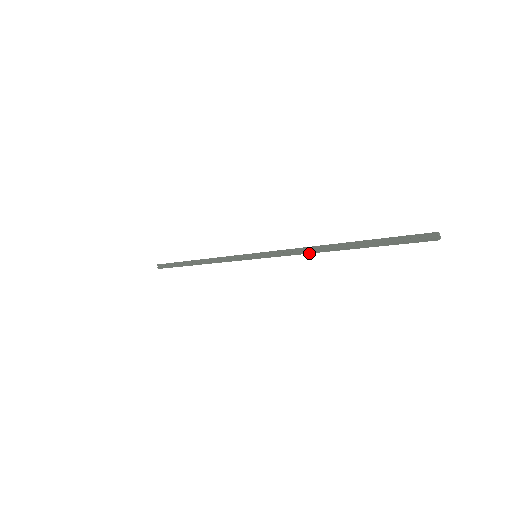
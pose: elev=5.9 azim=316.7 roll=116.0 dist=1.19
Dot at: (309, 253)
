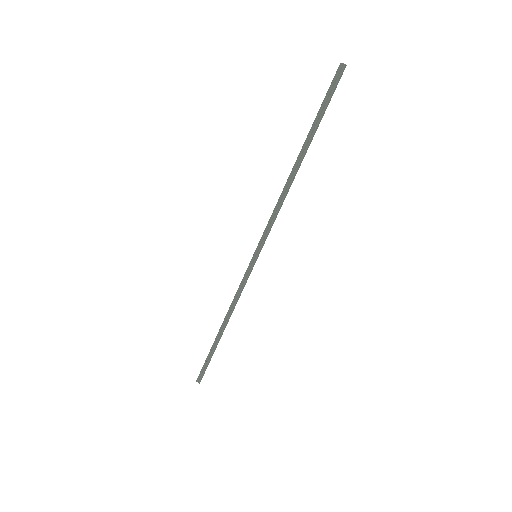
Dot at: (285, 196)
